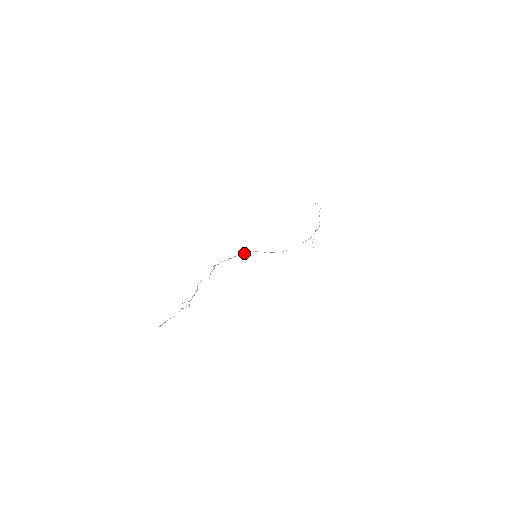
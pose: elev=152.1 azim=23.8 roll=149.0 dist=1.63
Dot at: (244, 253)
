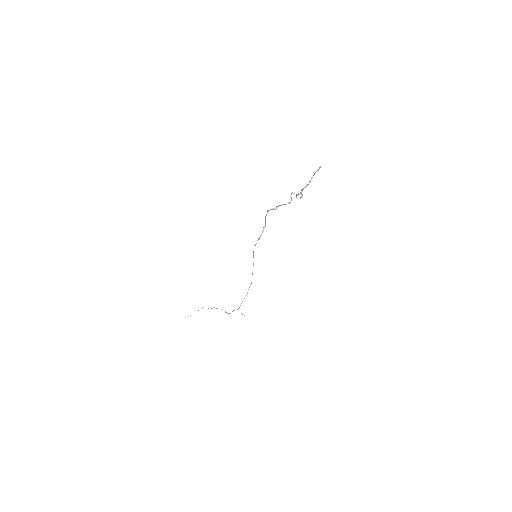
Dot at: (258, 239)
